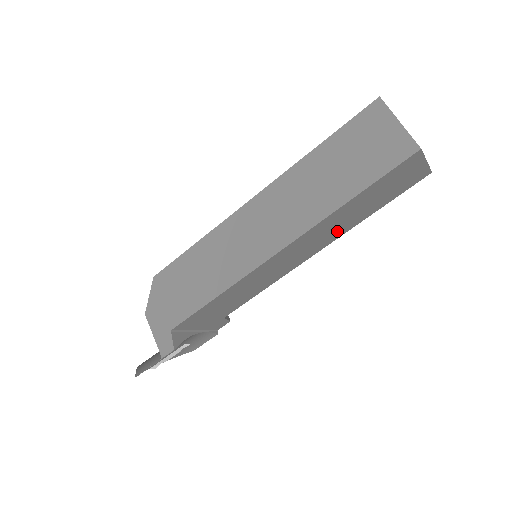
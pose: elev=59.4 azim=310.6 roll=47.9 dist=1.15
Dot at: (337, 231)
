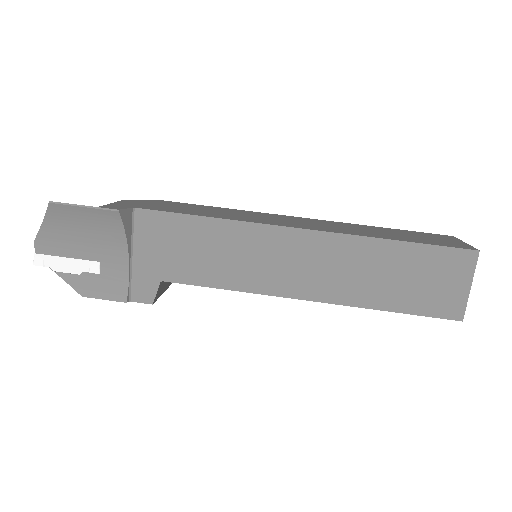
Dot at: (348, 286)
